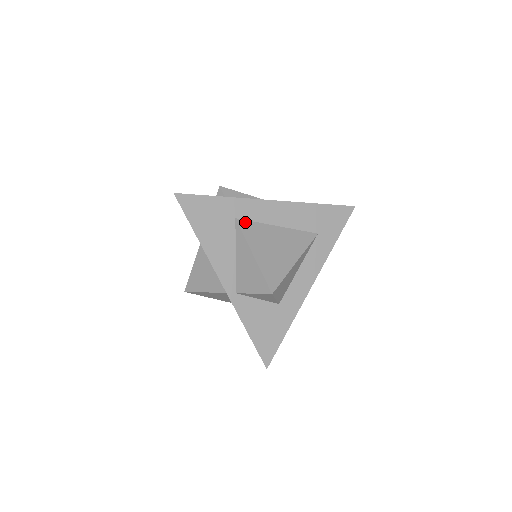
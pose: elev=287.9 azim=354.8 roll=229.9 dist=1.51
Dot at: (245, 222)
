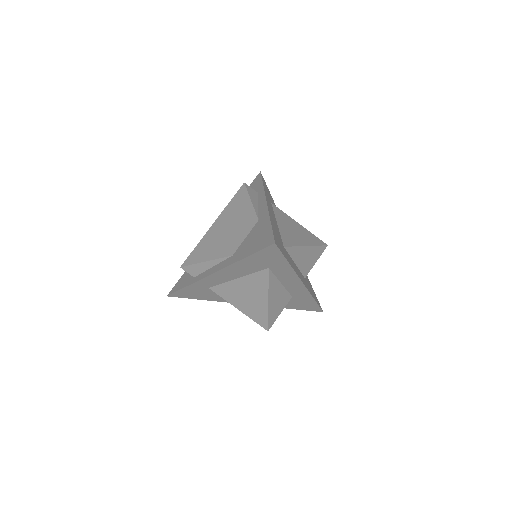
Dot at: (216, 288)
